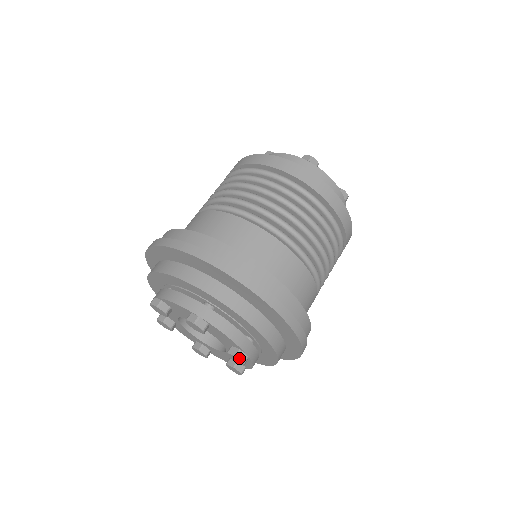
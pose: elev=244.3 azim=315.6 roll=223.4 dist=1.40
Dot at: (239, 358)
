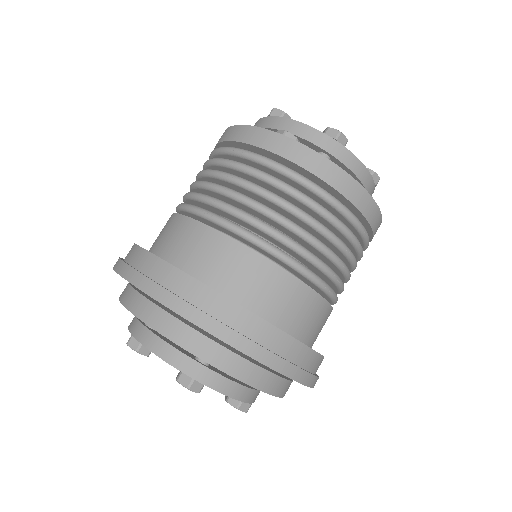
Dot at: (241, 409)
